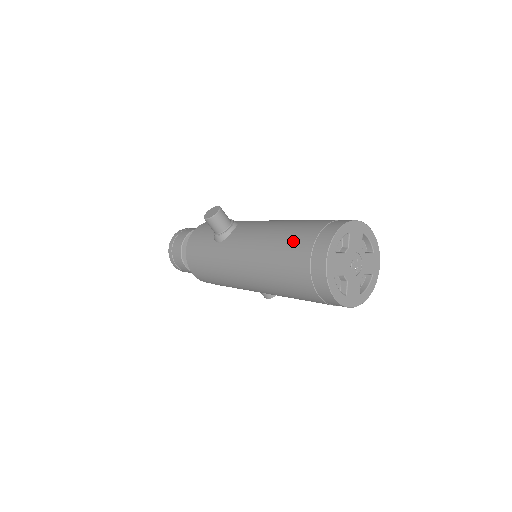
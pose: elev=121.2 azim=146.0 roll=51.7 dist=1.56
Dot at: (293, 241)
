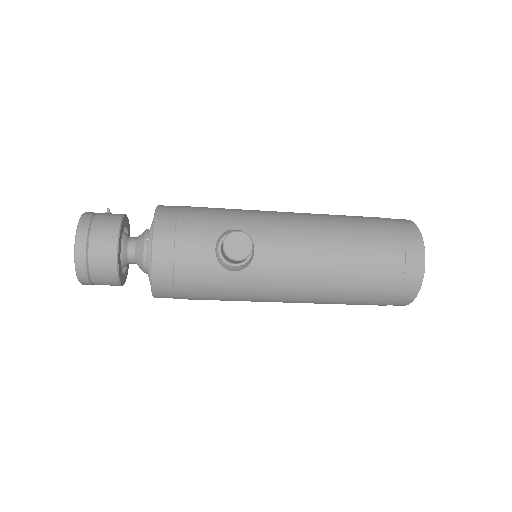
Dot at: (375, 271)
